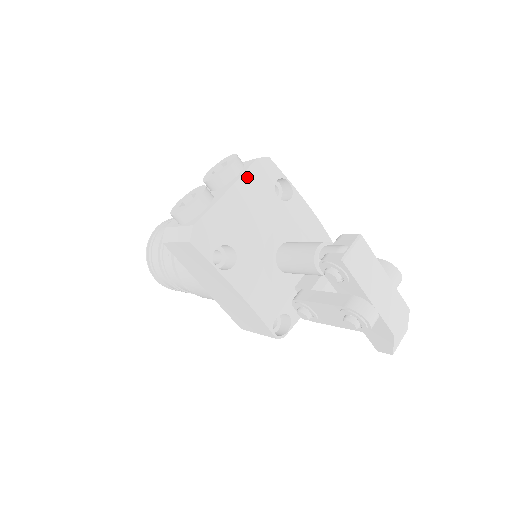
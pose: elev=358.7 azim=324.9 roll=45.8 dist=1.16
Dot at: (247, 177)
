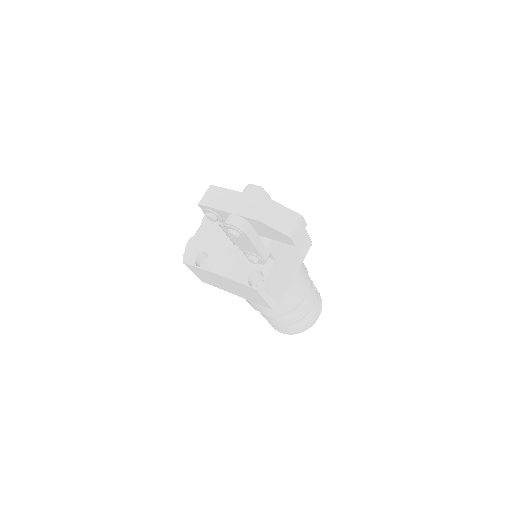
Dot at: occluded
